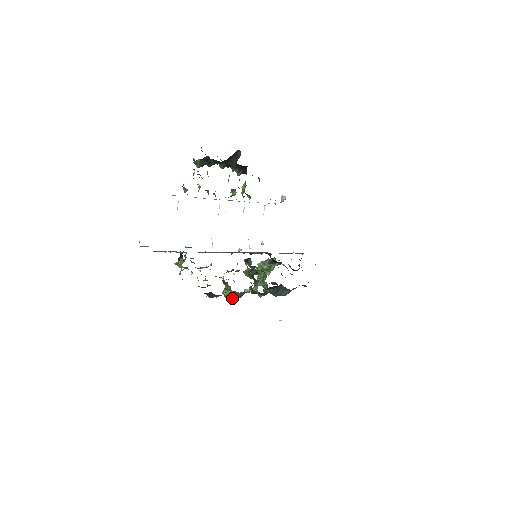
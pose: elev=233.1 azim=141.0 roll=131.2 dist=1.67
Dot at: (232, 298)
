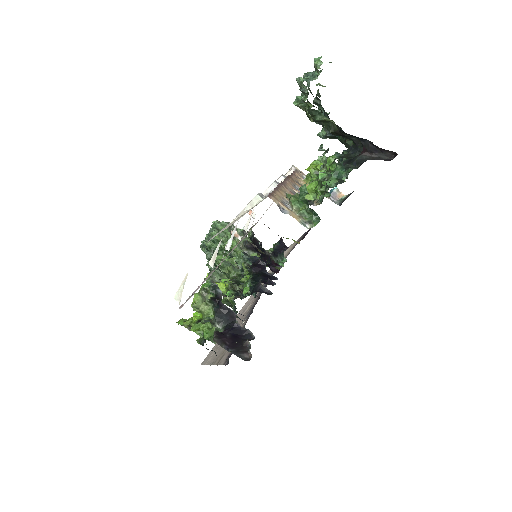
Dot at: occluded
